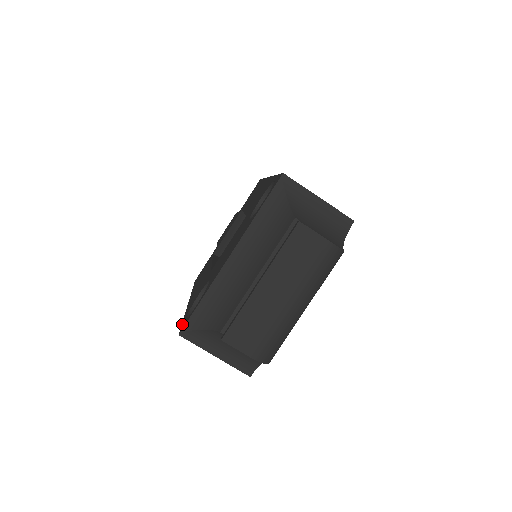
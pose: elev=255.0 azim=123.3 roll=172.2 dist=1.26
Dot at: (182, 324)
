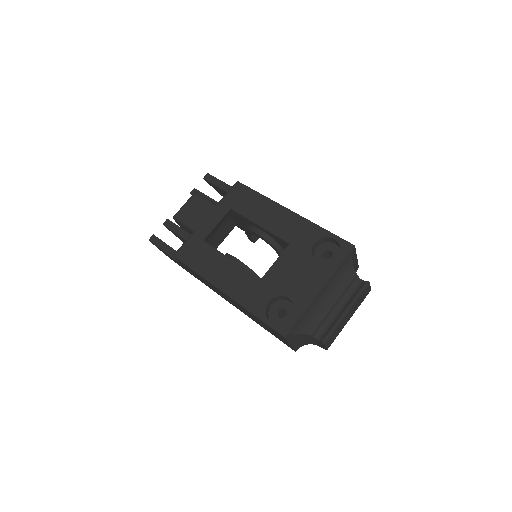
Dot at: (273, 327)
